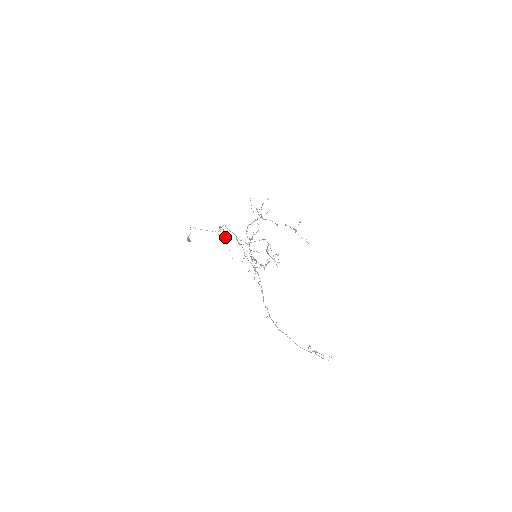
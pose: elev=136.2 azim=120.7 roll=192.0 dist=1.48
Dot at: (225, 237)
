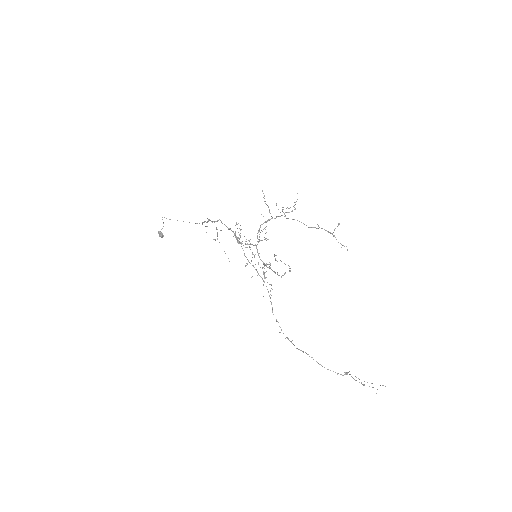
Dot at: (217, 234)
